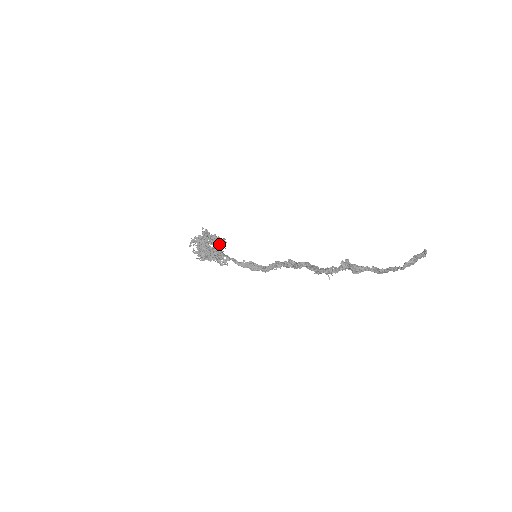
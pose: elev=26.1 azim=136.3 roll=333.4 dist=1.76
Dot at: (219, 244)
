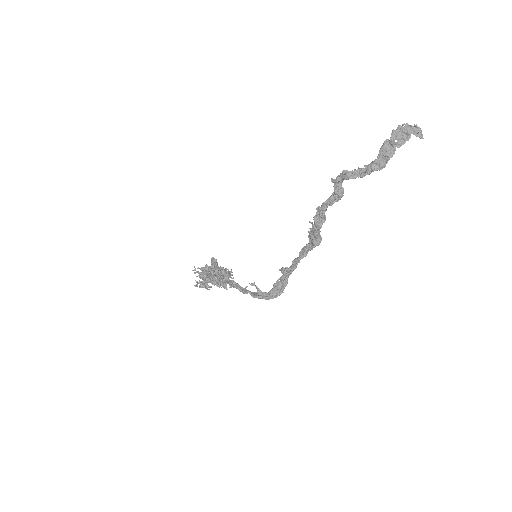
Dot at: (224, 271)
